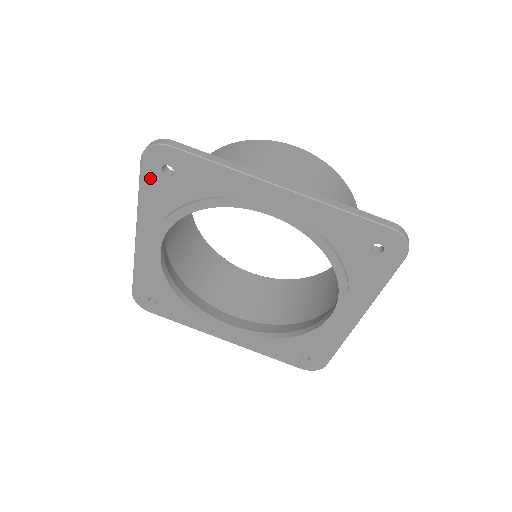
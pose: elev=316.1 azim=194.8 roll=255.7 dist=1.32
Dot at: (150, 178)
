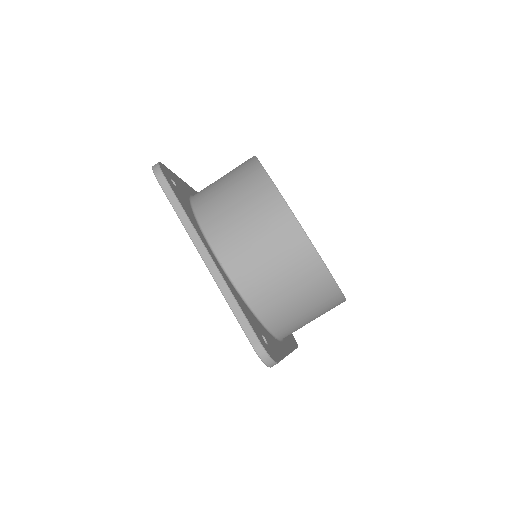
Dot at: occluded
